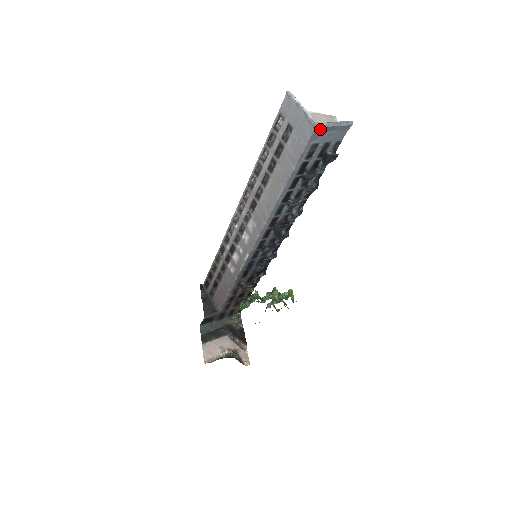
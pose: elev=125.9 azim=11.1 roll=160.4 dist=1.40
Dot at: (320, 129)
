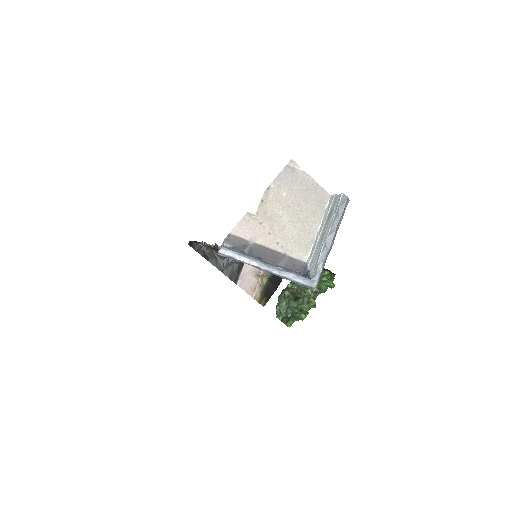
Dot at: (317, 275)
